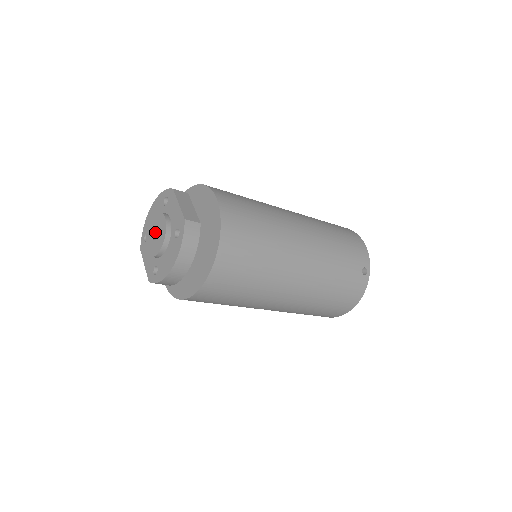
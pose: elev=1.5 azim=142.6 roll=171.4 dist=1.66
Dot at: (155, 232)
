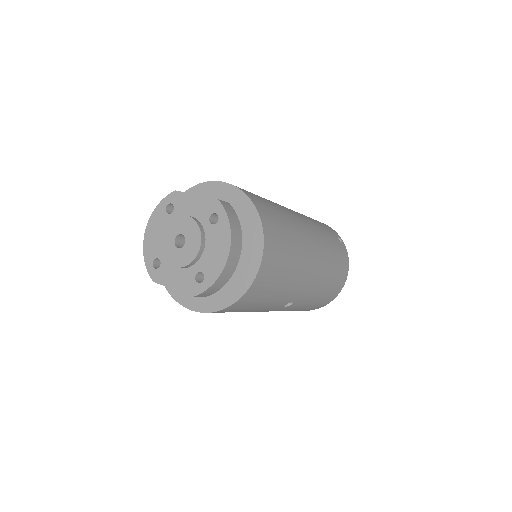
Dot at: (175, 242)
